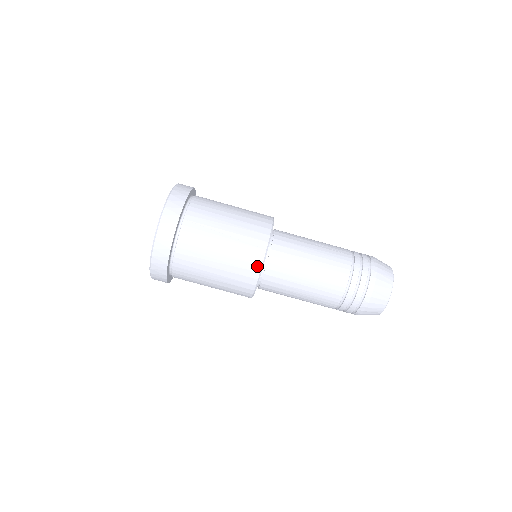
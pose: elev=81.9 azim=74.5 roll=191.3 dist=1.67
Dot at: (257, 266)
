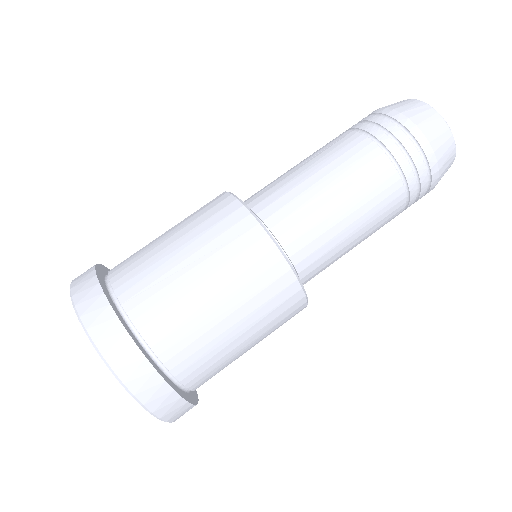
Dot at: (272, 254)
